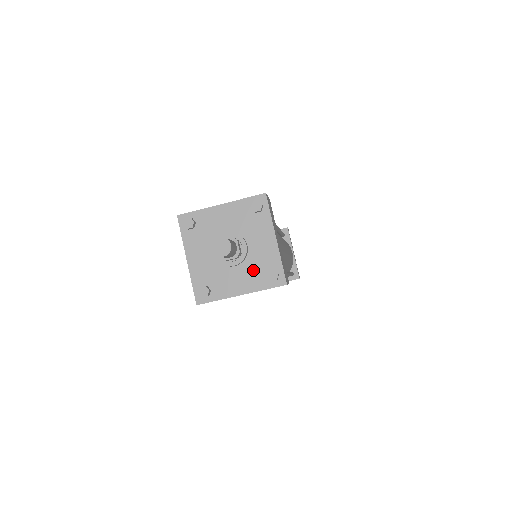
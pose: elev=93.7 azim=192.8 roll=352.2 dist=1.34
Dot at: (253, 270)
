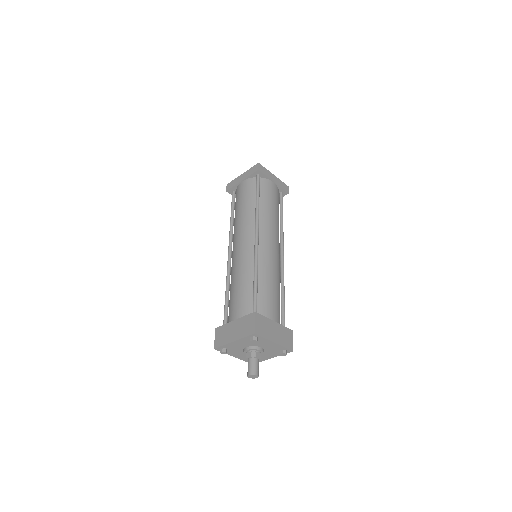
Dot at: (271, 352)
